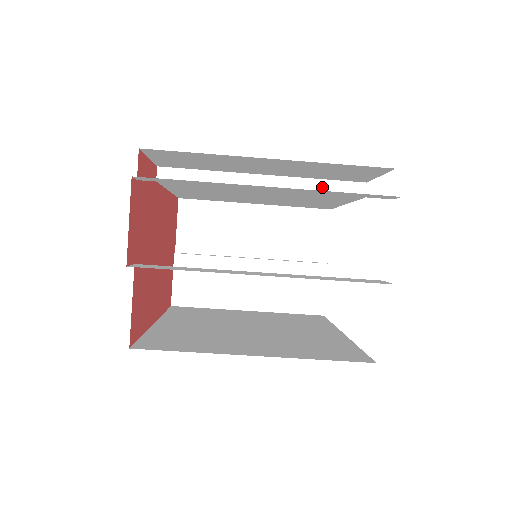
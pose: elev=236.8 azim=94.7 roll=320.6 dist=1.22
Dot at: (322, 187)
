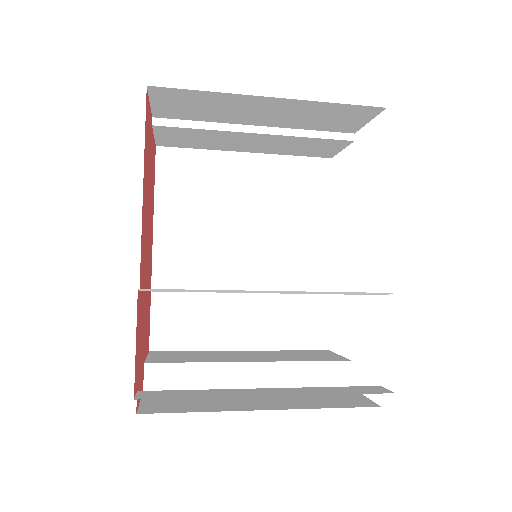
Dot at: (340, 293)
